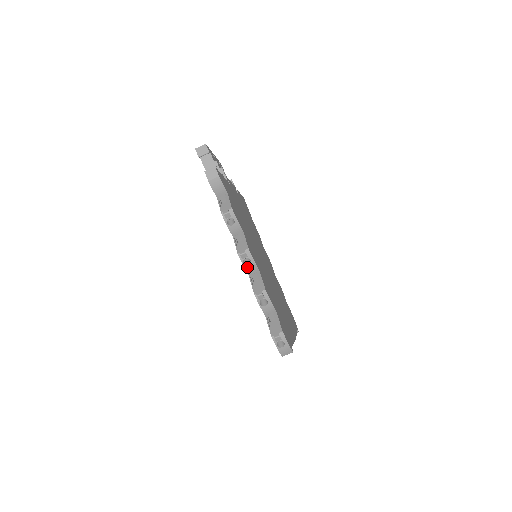
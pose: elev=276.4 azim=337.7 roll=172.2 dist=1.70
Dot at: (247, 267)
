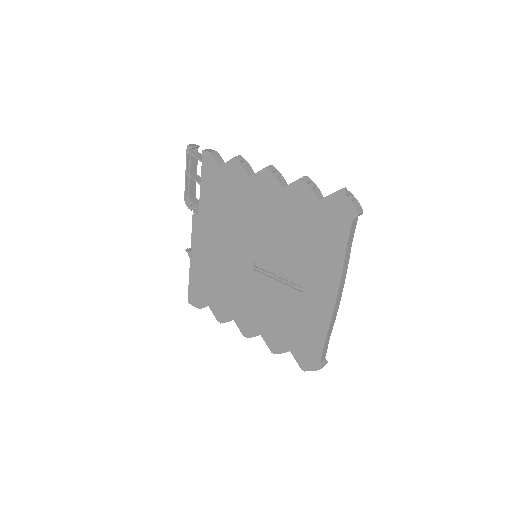
Dot at: (278, 178)
